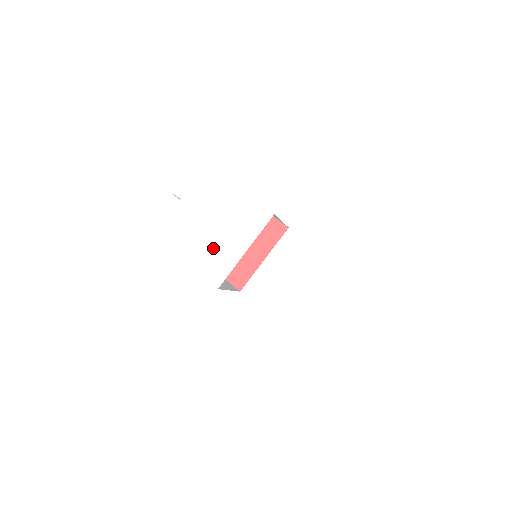
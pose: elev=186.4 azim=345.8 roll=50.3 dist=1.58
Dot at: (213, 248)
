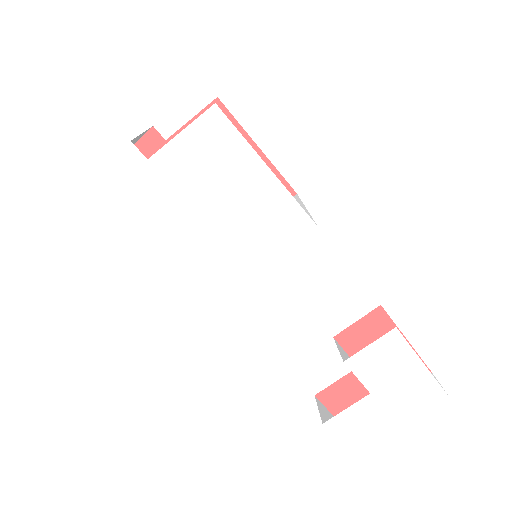
Dot at: (202, 258)
